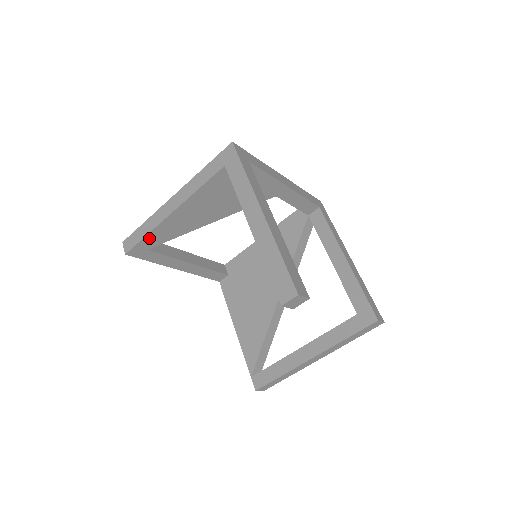
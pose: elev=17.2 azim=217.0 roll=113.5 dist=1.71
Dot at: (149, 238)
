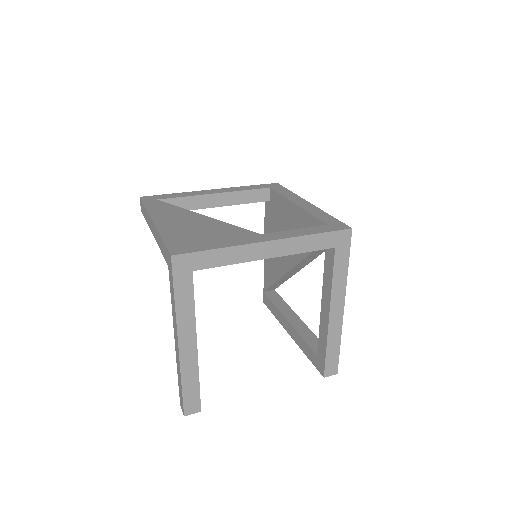
Dot at: occluded
